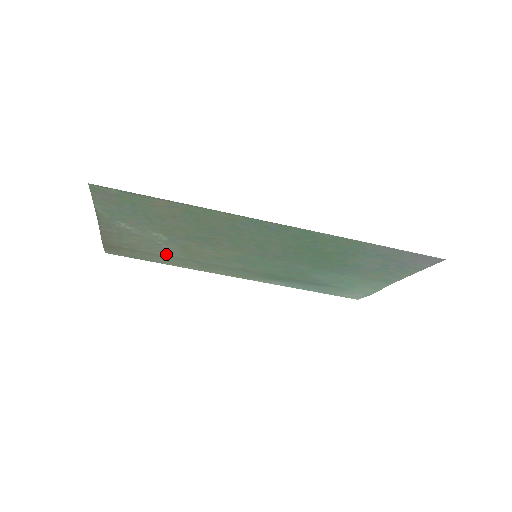
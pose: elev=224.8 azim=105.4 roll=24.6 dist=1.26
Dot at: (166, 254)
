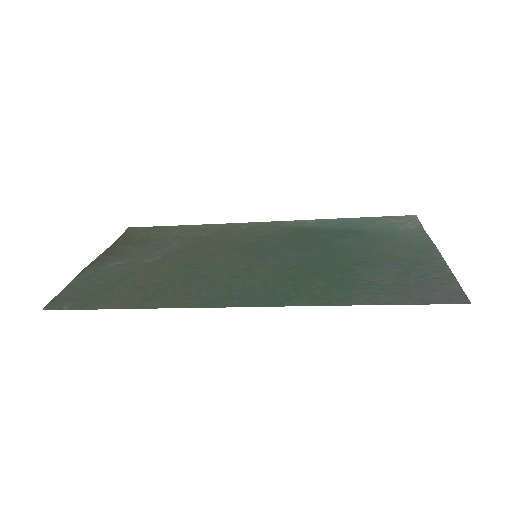
Dot at: (175, 240)
